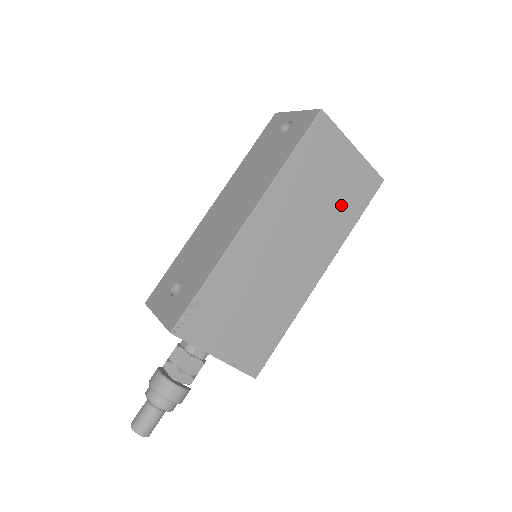
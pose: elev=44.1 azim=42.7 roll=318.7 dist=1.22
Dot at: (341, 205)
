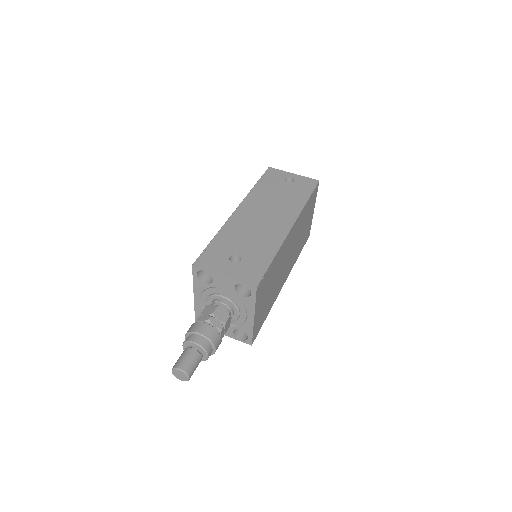
Dot at: occluded
